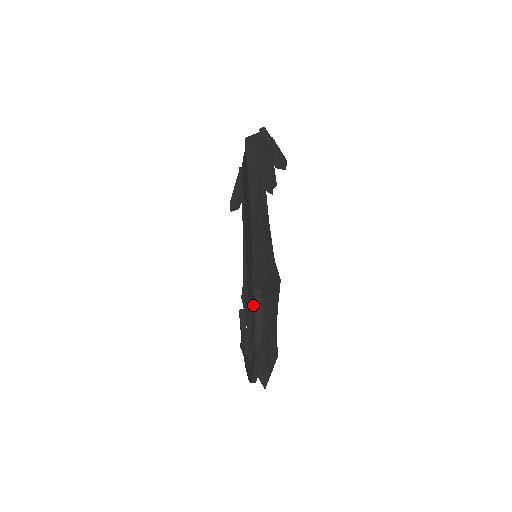
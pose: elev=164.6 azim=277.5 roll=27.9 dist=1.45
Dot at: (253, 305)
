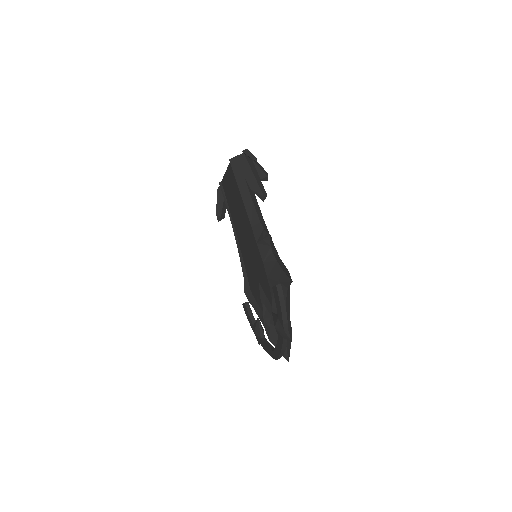
Dot at: (275, 297)
